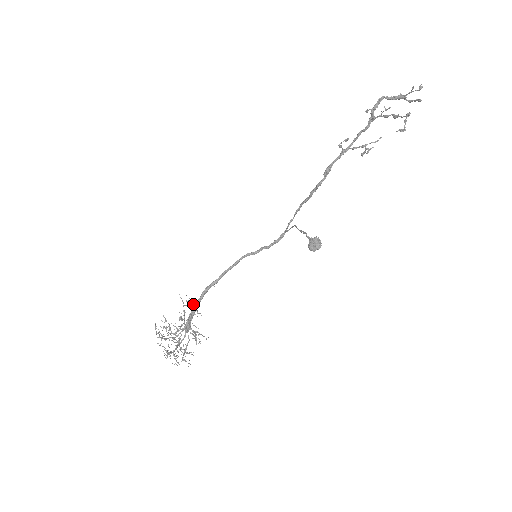
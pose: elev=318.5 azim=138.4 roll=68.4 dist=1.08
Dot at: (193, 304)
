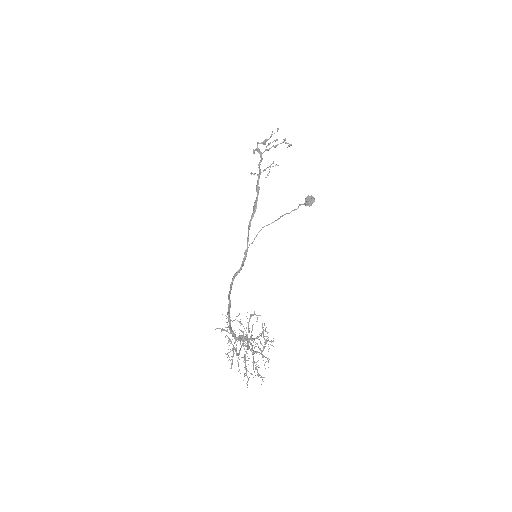
Dot at: (229, 328)
